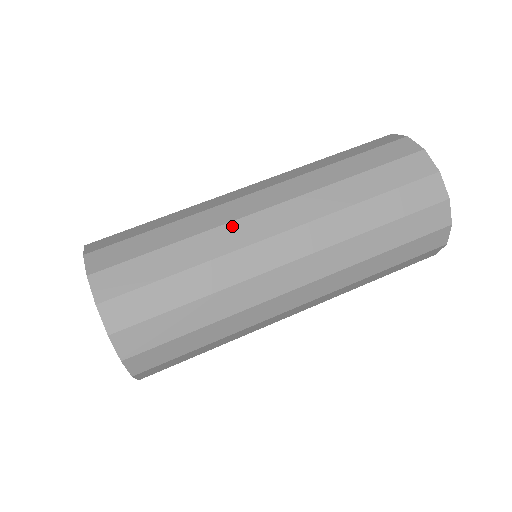
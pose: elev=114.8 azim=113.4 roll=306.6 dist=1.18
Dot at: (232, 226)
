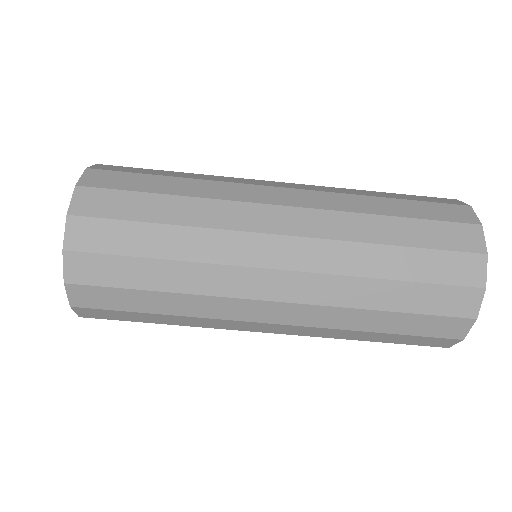
Dot at: (229, 301)
